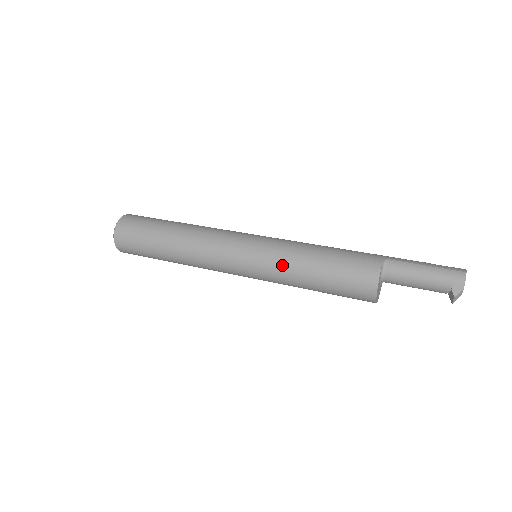
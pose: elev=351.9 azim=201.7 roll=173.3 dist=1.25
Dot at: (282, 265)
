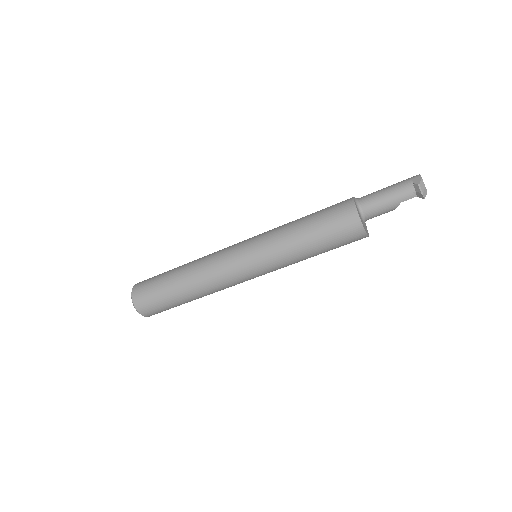
Dot at: (275, 232)
